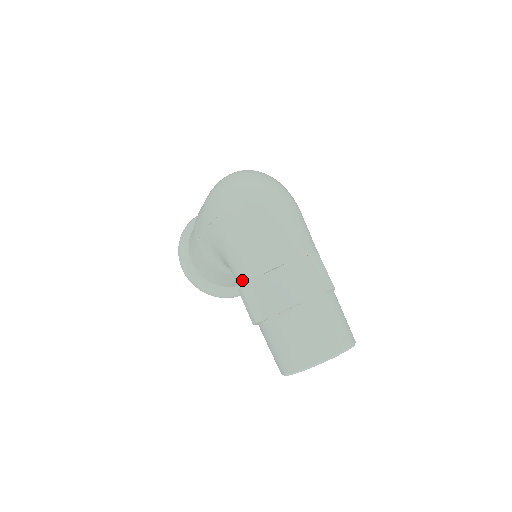
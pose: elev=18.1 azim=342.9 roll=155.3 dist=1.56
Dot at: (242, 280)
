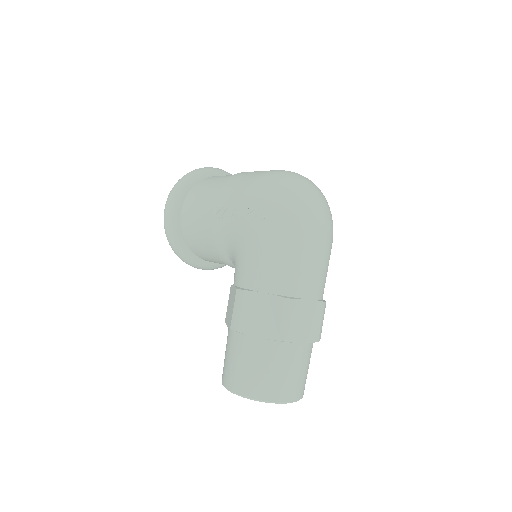
Dot at: (249, 284)
